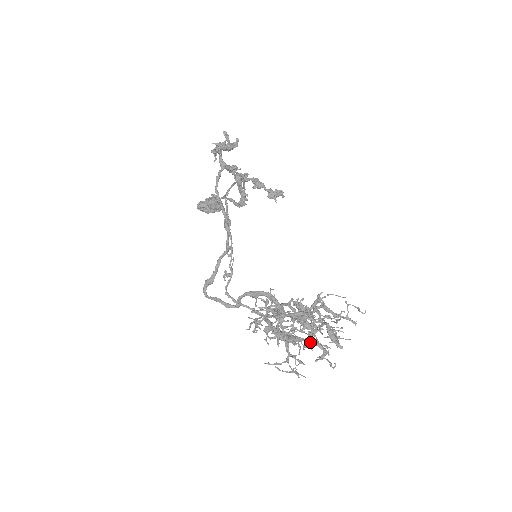
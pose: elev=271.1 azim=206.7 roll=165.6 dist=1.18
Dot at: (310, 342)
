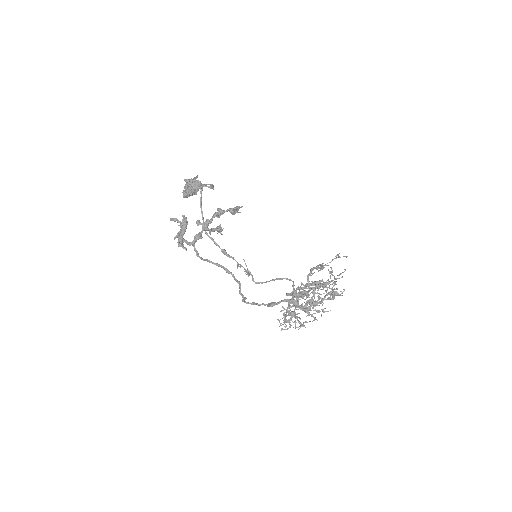
Dot at: occluded
